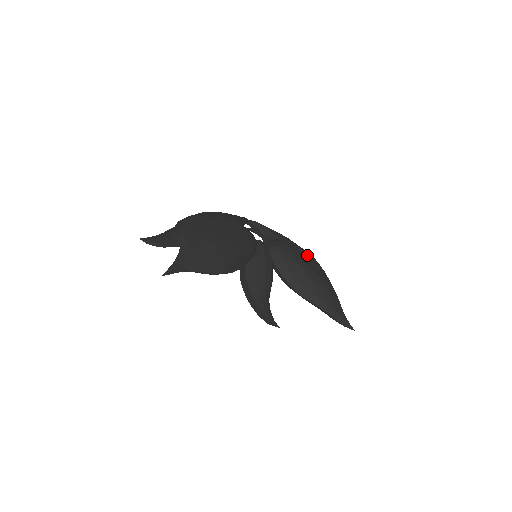
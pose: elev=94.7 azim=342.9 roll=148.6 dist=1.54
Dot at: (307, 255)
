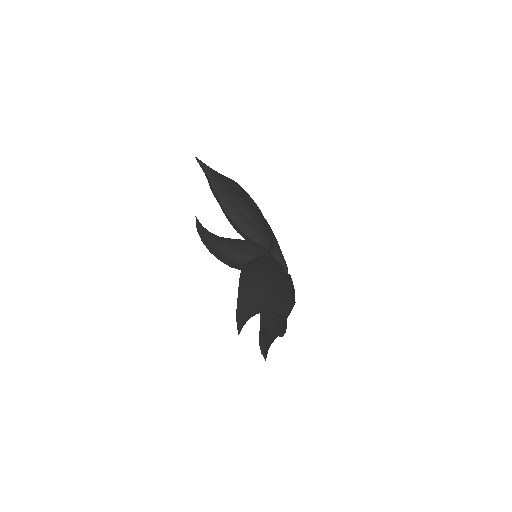
Dot at: (288, 289)
